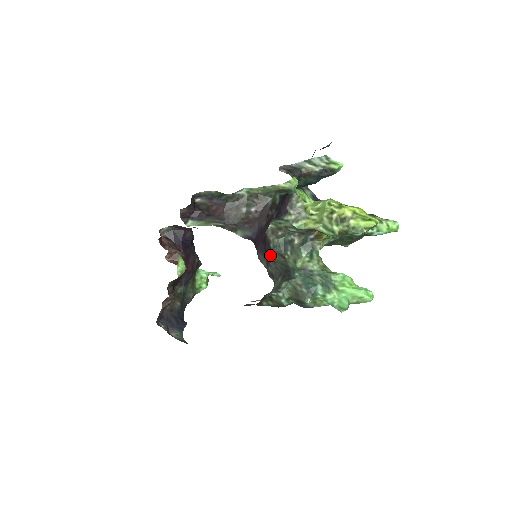
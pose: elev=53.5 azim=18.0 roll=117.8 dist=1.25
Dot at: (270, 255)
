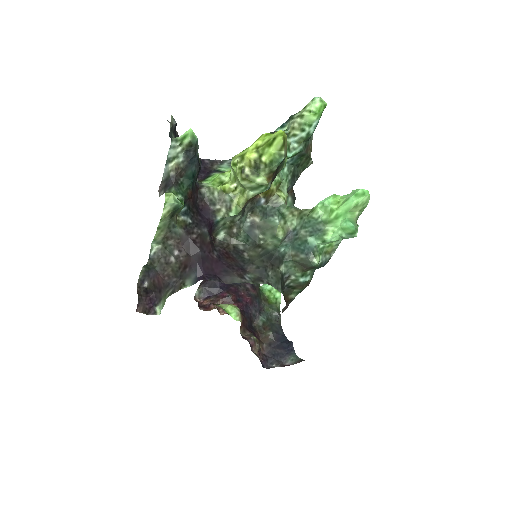
Dot at: (245, 259)
